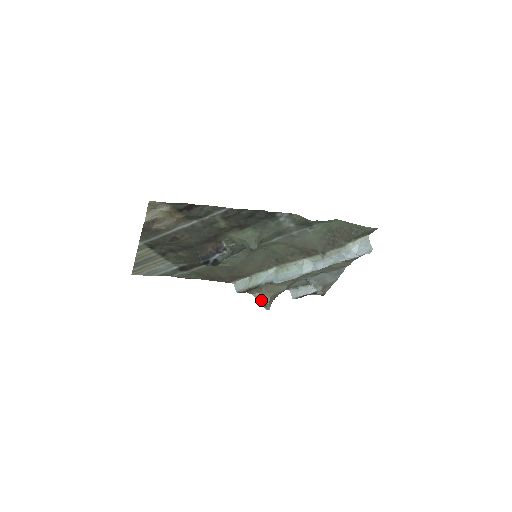
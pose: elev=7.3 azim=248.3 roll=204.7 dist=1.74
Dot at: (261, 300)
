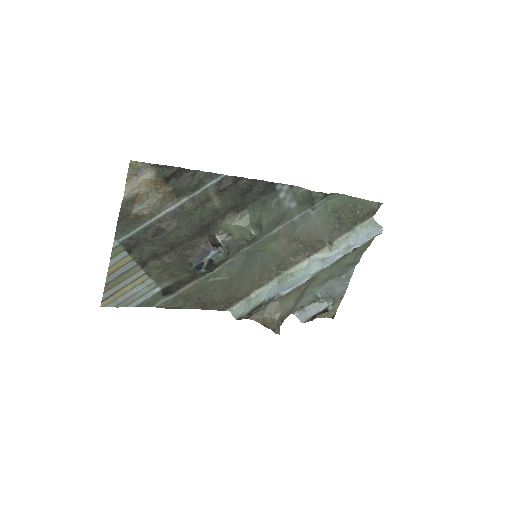
Dot at: (267, 324)
